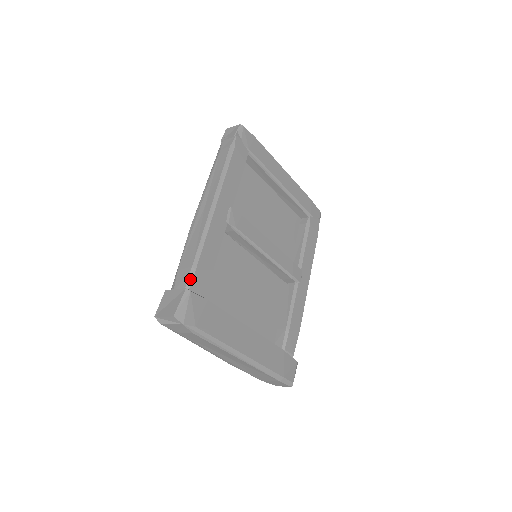
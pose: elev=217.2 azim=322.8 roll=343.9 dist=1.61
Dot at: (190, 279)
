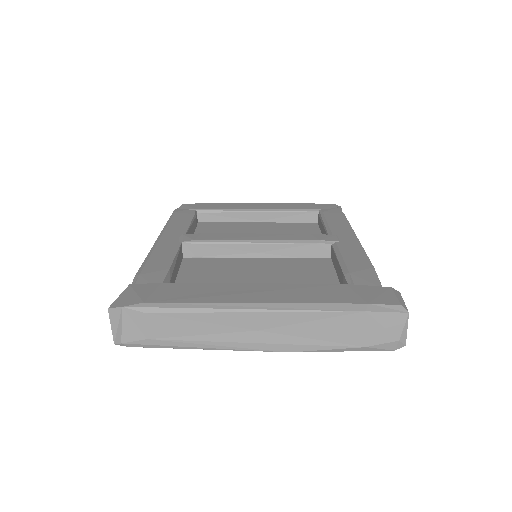
Dot at: (134, 283)
